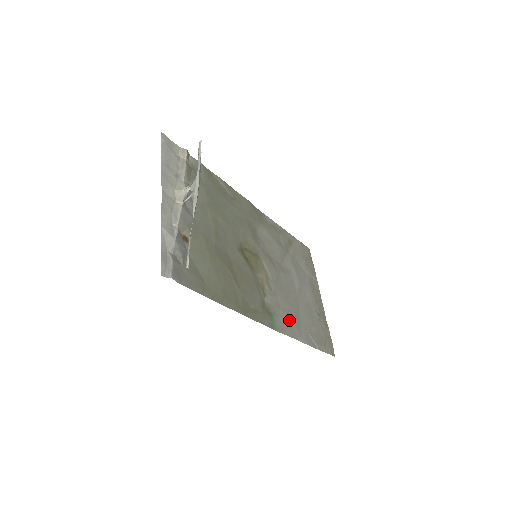
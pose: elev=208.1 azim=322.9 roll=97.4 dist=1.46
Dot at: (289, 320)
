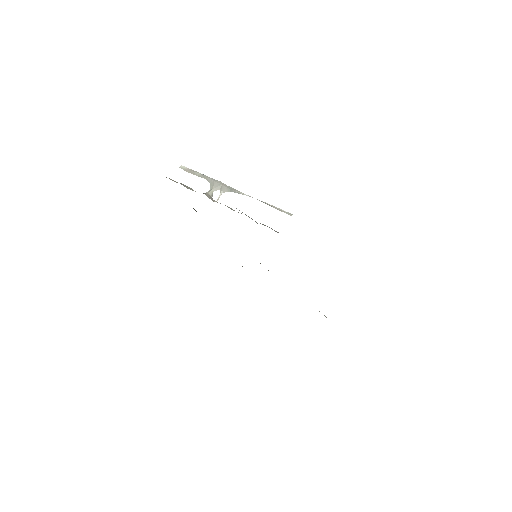
Dot at: occluded
